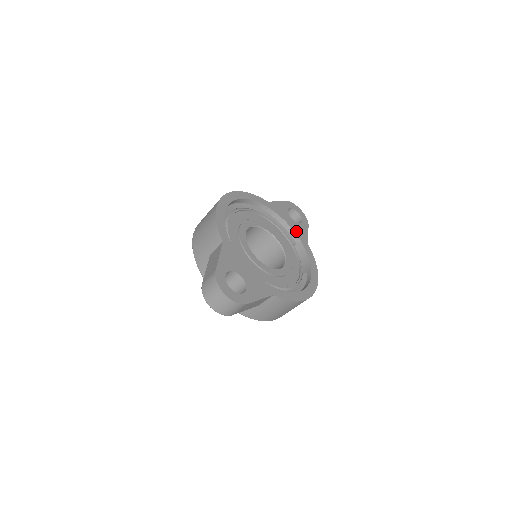
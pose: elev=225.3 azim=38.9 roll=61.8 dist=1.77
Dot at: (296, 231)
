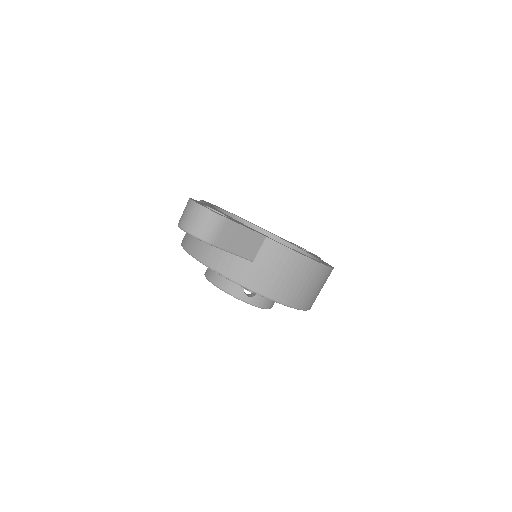
Dot at: occluded
